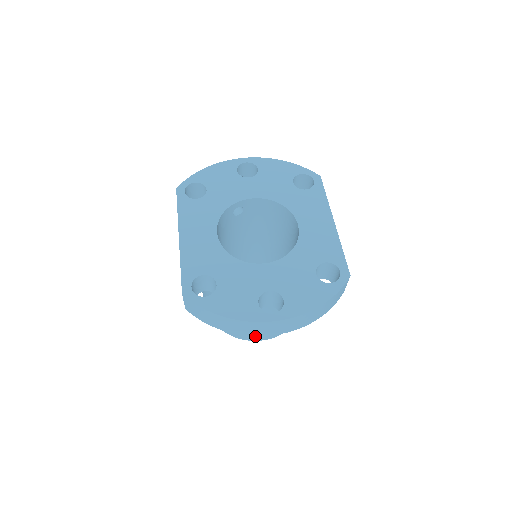
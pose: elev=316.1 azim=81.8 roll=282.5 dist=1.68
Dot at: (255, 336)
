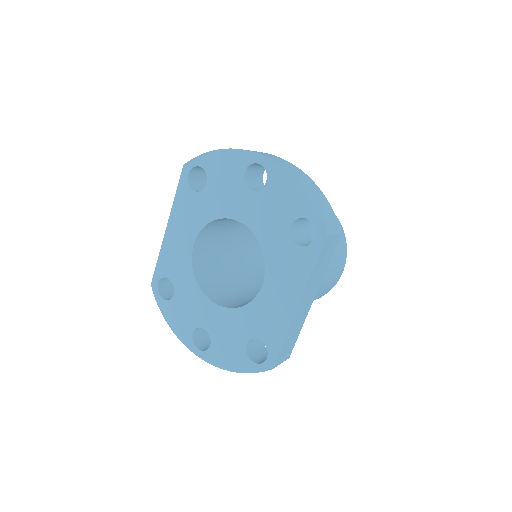
Dot at: occluded
